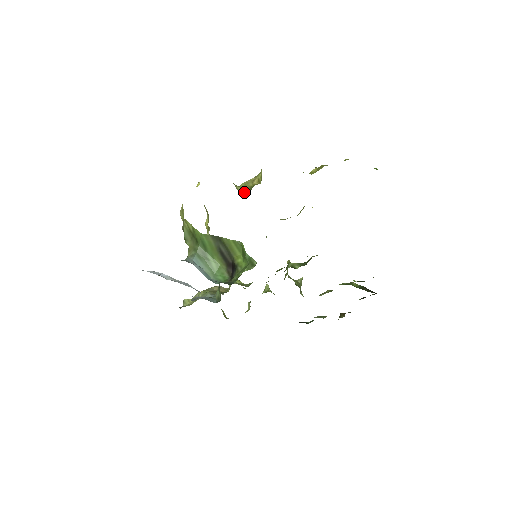
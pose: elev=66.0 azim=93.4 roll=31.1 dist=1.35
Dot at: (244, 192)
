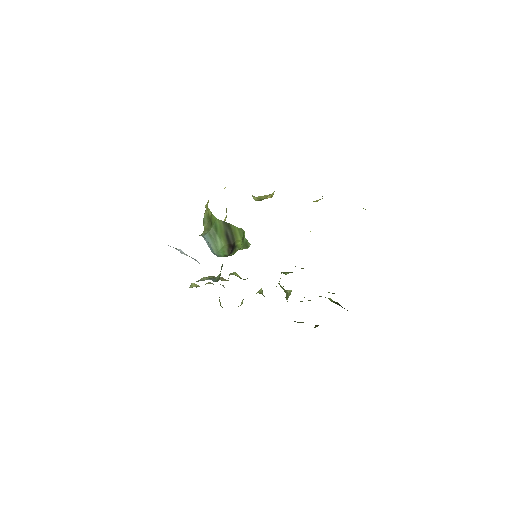
Dot at: occluded
